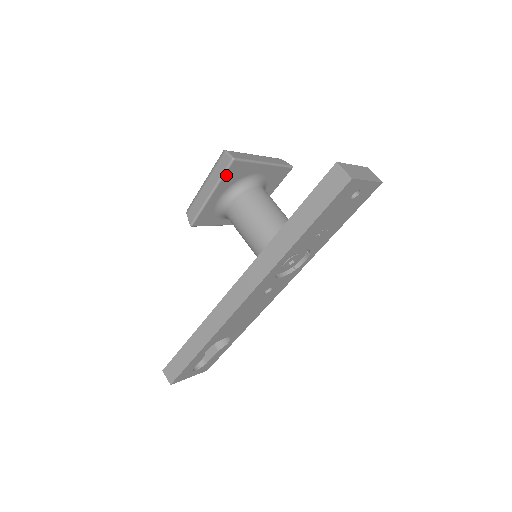
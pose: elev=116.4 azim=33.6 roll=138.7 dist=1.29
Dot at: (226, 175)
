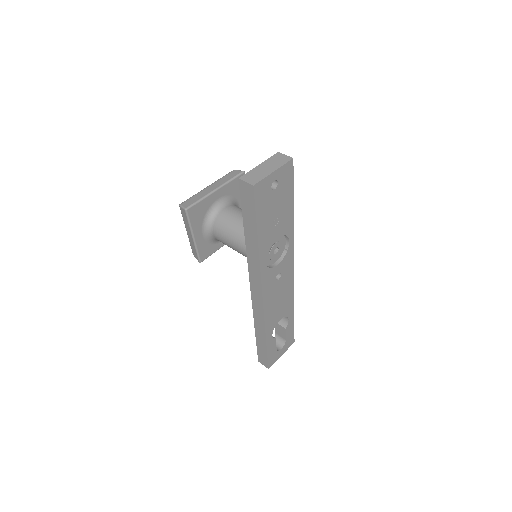
Dot at: (191, 221)
